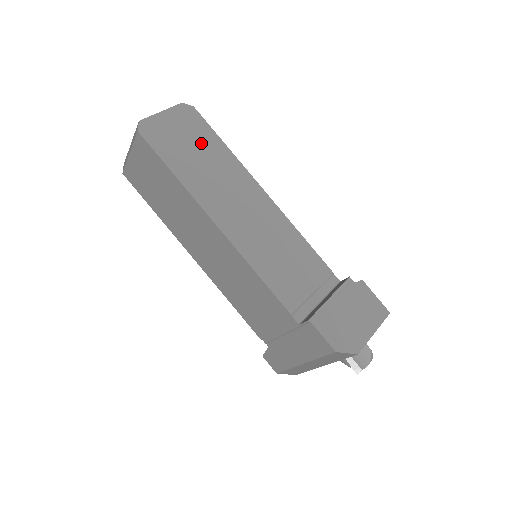
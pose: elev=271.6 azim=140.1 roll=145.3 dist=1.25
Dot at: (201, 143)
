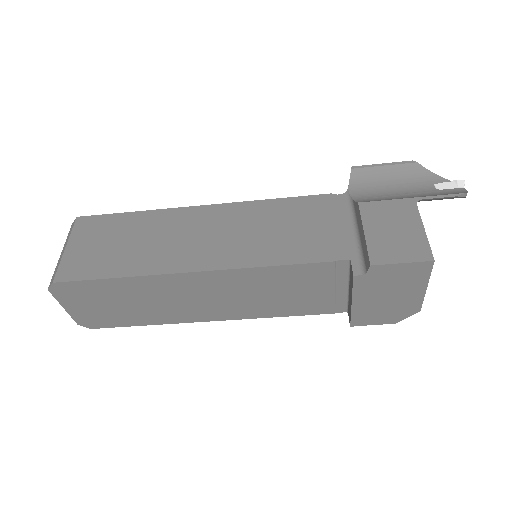
Dot at: (110, 296)
